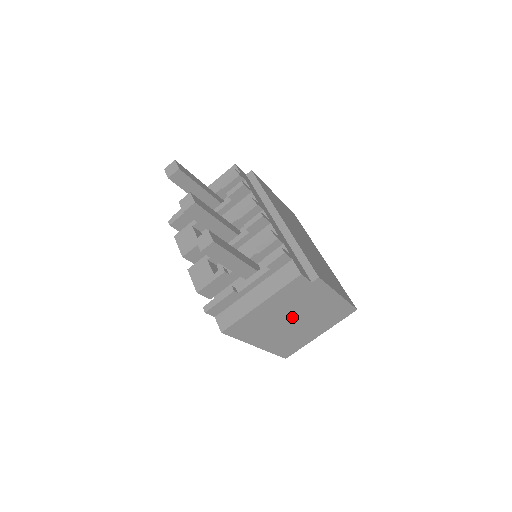
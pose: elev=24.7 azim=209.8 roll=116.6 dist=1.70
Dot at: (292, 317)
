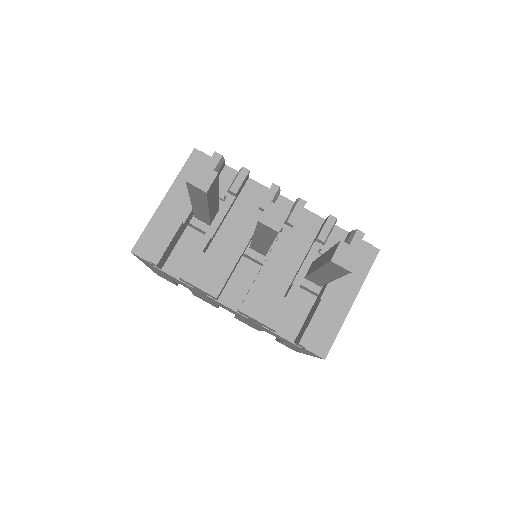
Dot at: occluded
